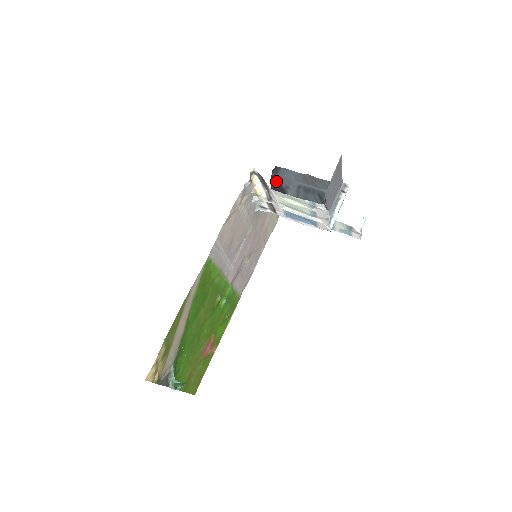
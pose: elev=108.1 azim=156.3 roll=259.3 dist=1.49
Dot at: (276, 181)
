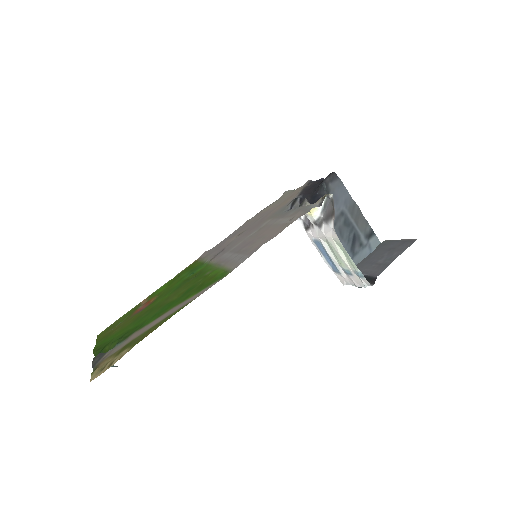
Dot at: (326, 190)
